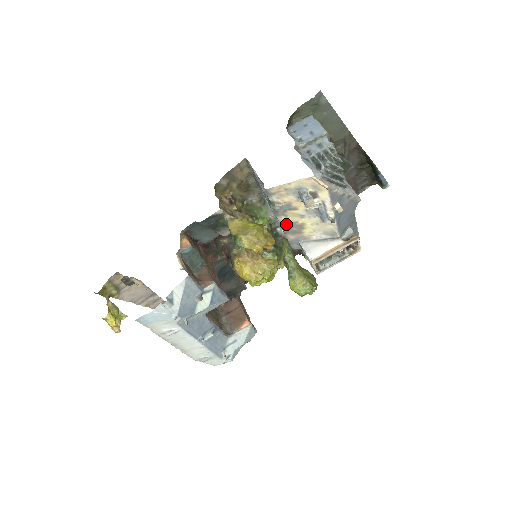
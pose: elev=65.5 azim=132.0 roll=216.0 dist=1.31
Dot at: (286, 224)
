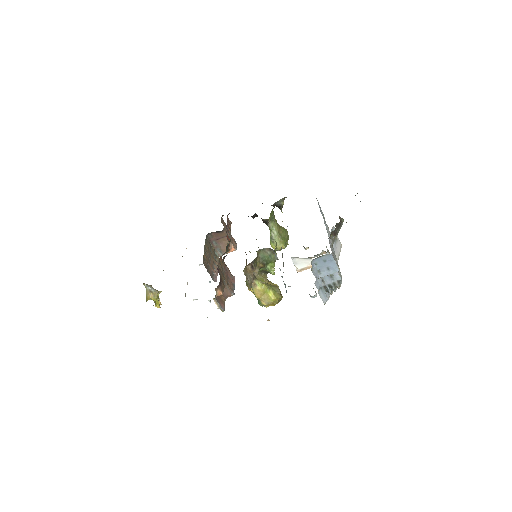
Dot at: occluded
